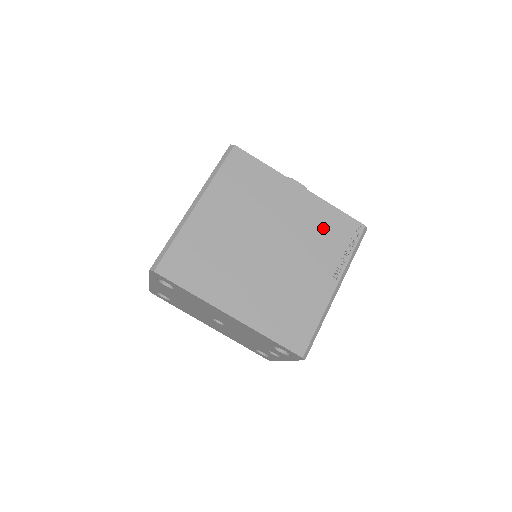
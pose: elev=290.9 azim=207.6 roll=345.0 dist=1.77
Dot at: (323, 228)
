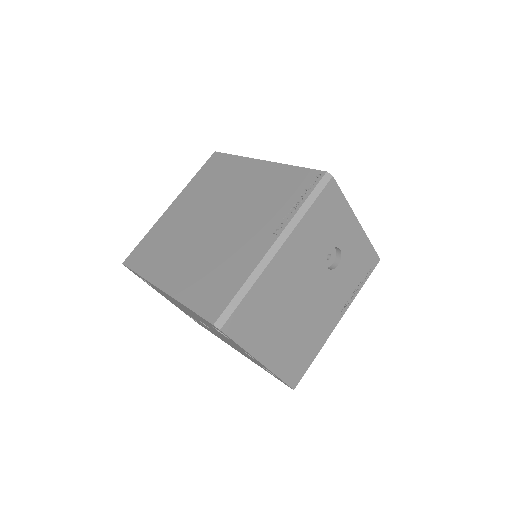
Dot at: (275, 189)
